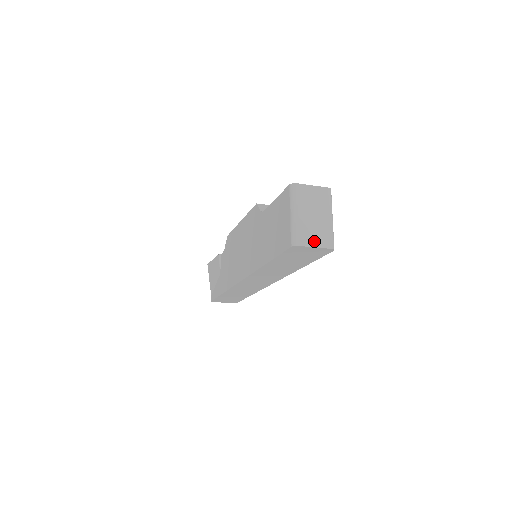
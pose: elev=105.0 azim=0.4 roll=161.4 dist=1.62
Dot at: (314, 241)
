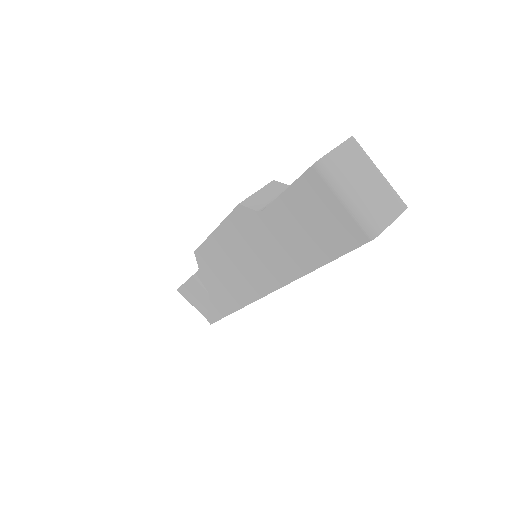
Dot at: (387, 215)
